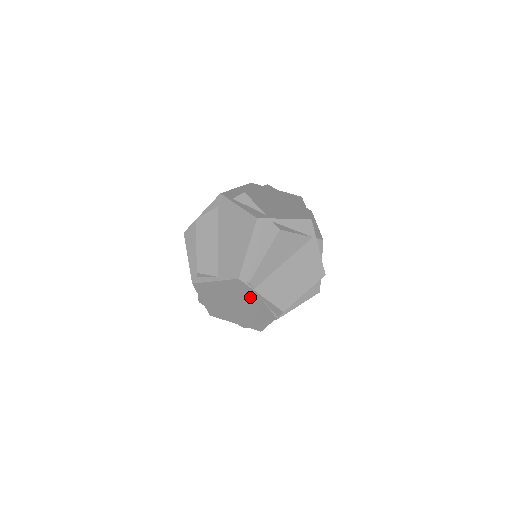
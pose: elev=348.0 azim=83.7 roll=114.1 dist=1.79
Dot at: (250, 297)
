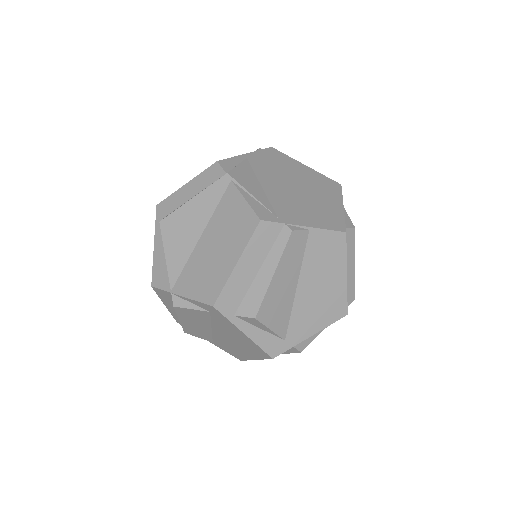
Dot at: occluded
